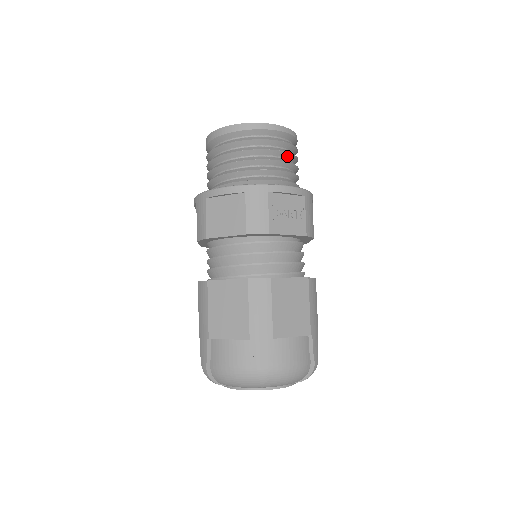
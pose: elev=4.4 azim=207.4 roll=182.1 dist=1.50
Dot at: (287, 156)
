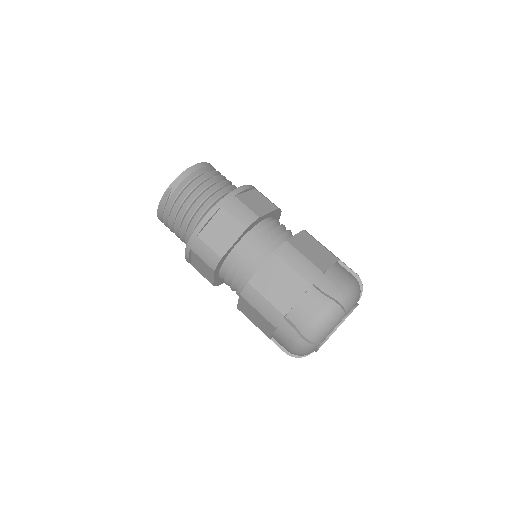
Dot at: occluded
